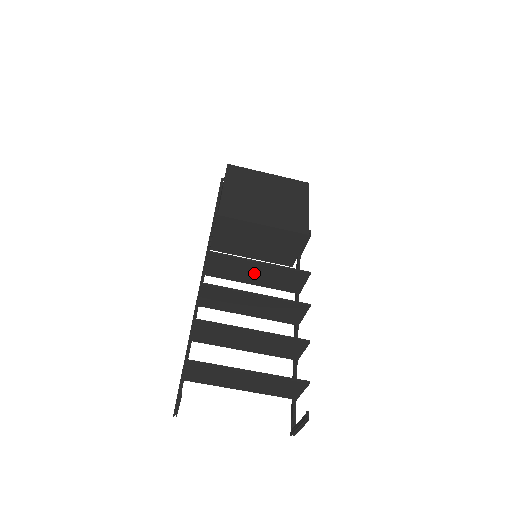
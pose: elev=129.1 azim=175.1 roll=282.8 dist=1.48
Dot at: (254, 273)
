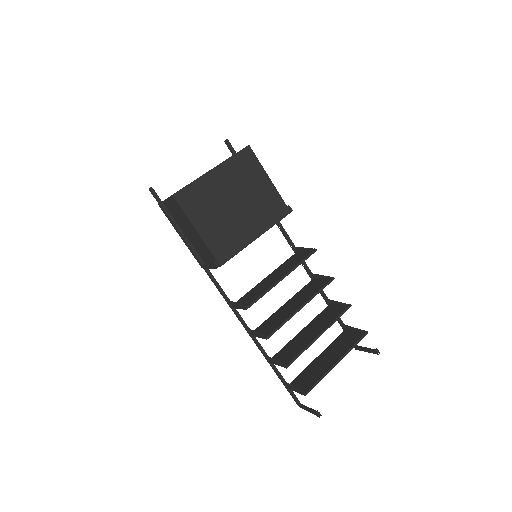
Dot at: occluded
